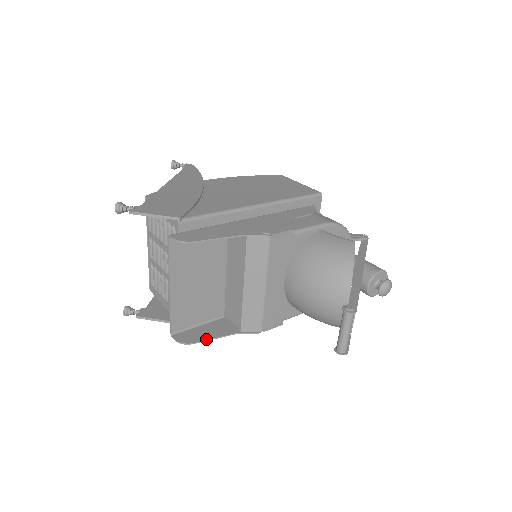
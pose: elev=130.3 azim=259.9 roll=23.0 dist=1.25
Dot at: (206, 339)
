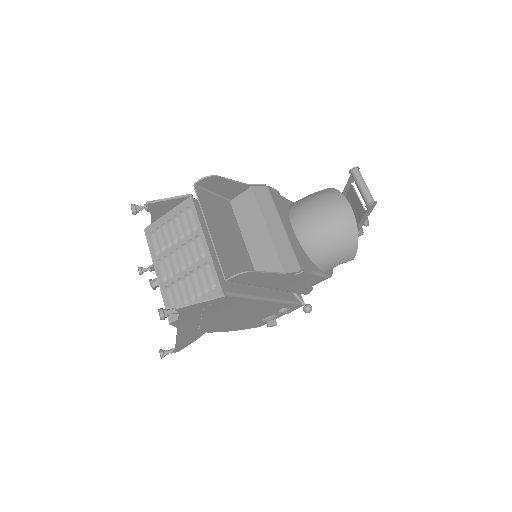
Dot at: (261, 271)
